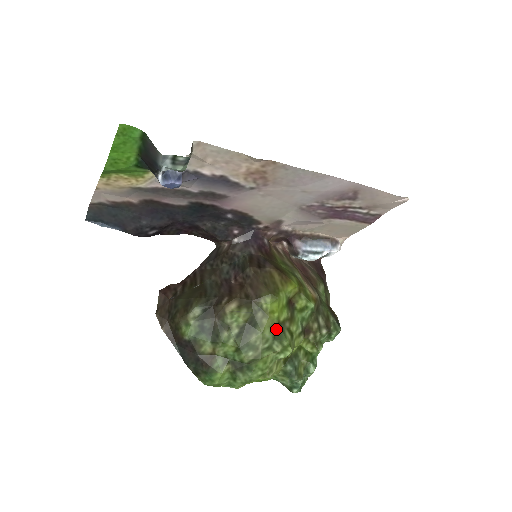
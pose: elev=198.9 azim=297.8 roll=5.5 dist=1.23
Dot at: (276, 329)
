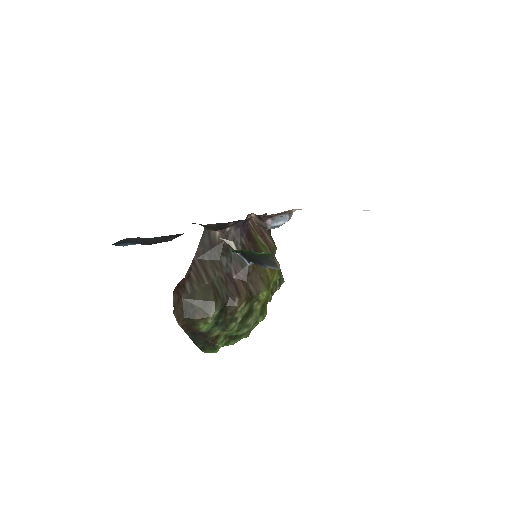
Dot at: (262, 308)
